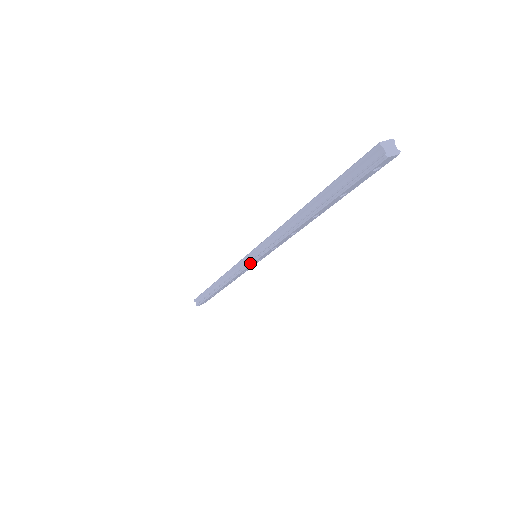
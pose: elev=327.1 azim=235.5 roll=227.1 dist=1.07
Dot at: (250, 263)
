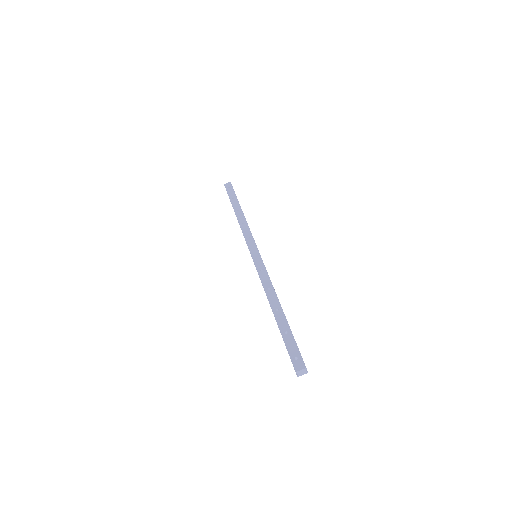
Dot at: occluded
